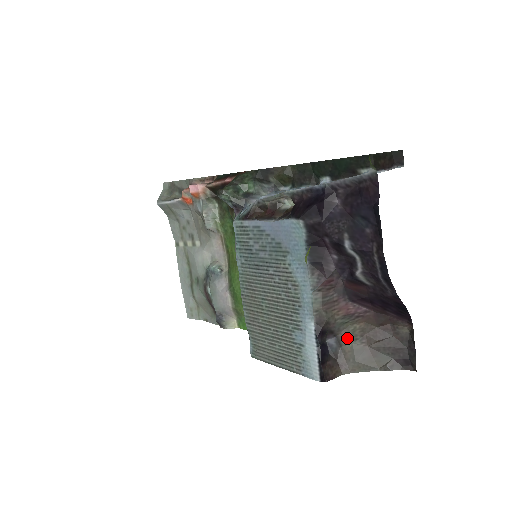
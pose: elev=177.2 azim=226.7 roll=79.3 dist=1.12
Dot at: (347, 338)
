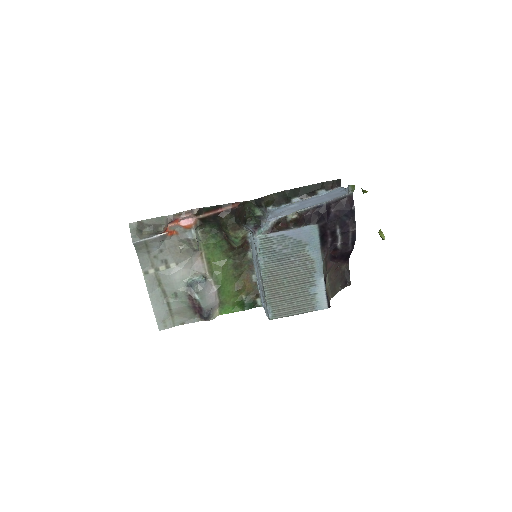
Dot at: (327, 282)
